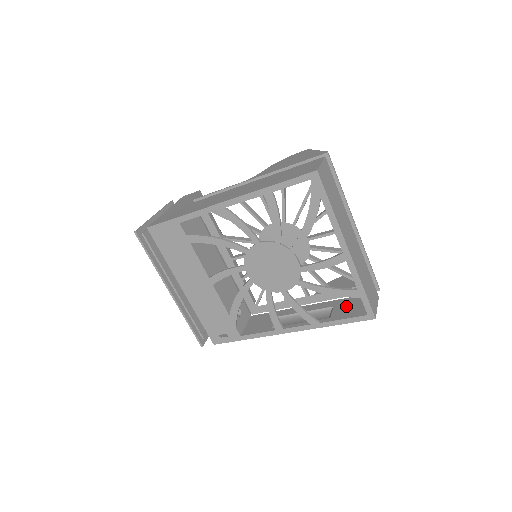
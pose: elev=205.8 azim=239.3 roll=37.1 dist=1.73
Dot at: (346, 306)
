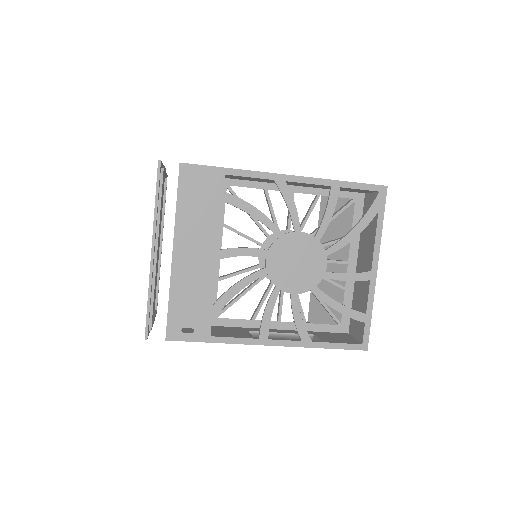
Dot at: (331, 336)
